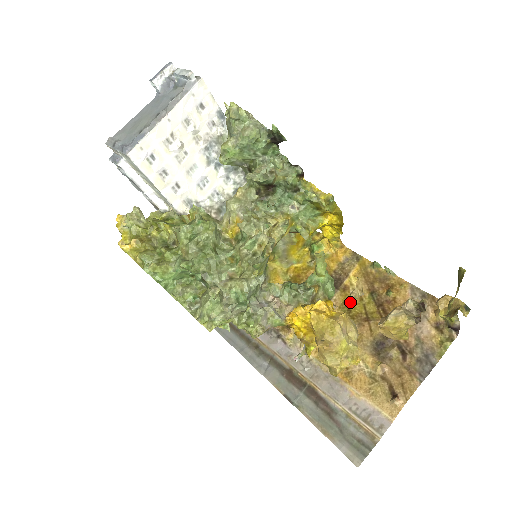
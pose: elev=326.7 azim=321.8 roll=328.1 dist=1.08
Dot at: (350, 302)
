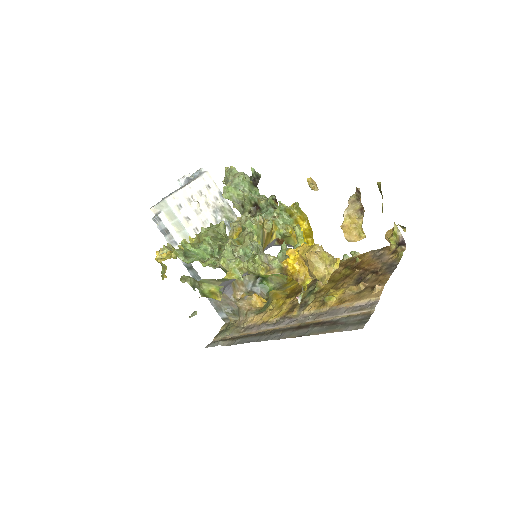
Dot at: (333, 278)
